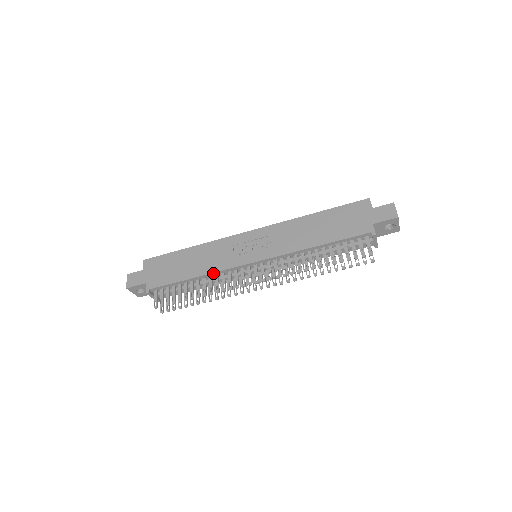
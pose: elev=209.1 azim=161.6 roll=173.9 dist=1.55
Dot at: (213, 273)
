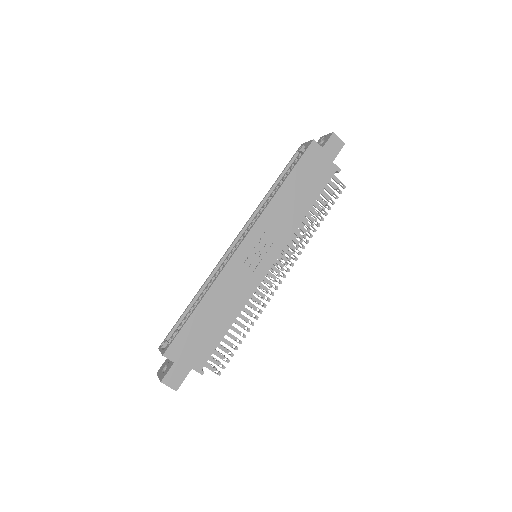
Dot at: (246, 303)
